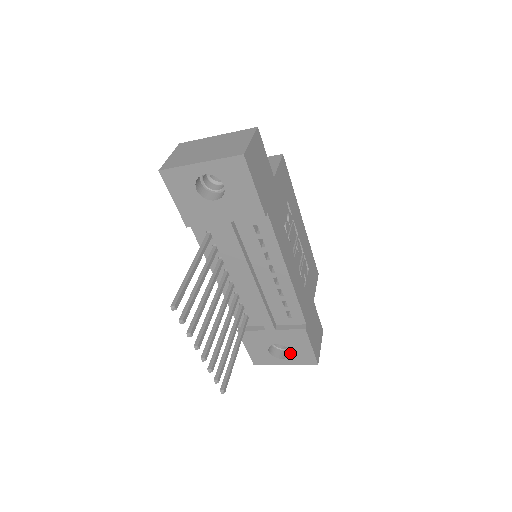
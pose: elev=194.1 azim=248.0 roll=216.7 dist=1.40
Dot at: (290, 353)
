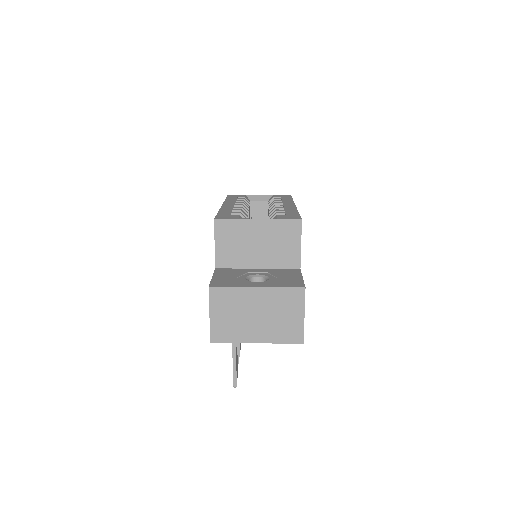
Dot at: occluded
